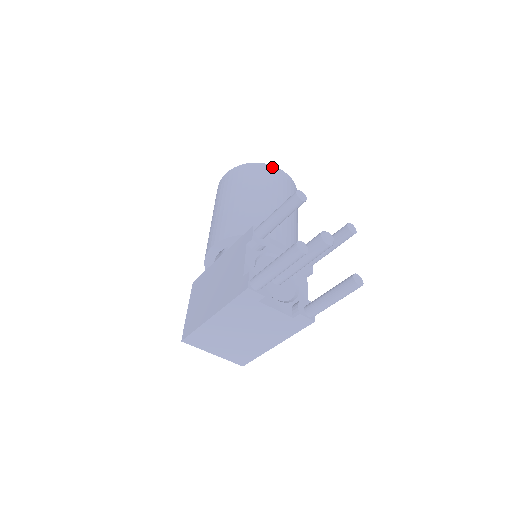
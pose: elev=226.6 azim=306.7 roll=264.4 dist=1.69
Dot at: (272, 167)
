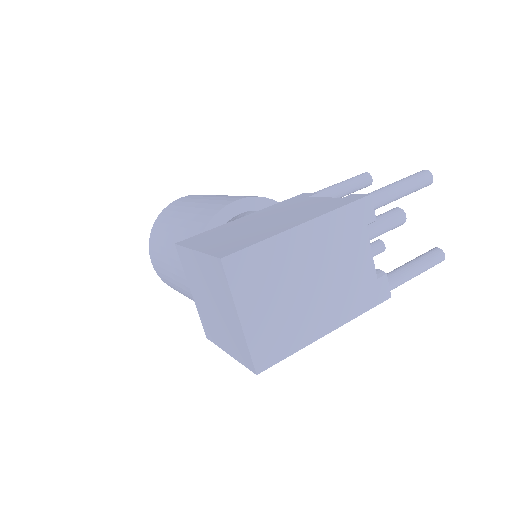
Dot at: occluded
